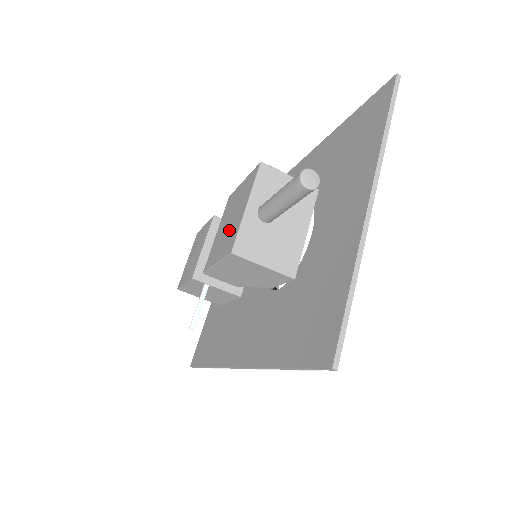
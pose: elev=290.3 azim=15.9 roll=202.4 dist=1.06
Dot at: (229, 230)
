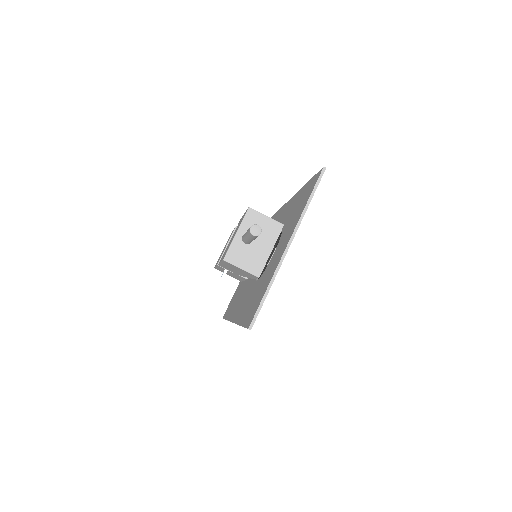
Dot at: (229, 244)
